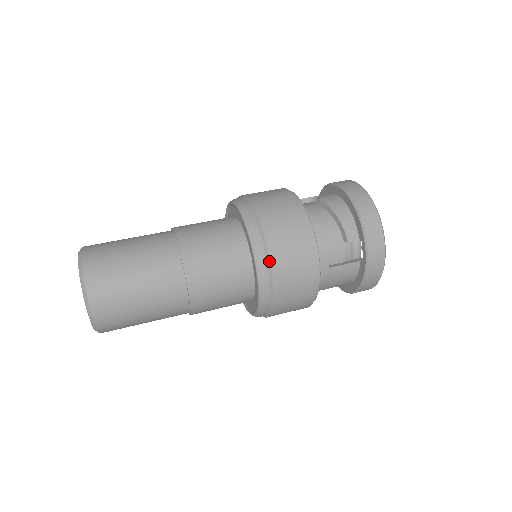
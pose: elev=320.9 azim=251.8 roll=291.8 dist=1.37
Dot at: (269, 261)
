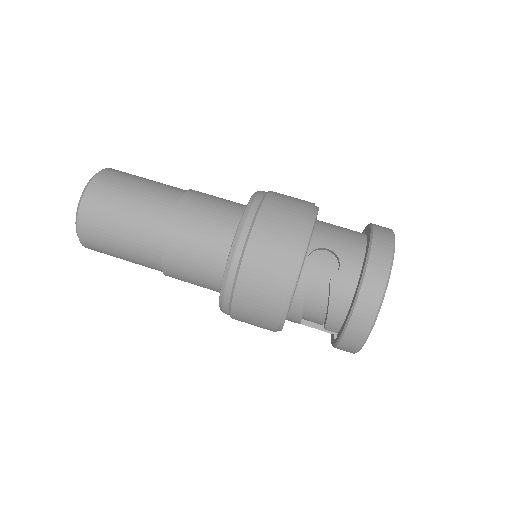
Dot at: (230, 314)
